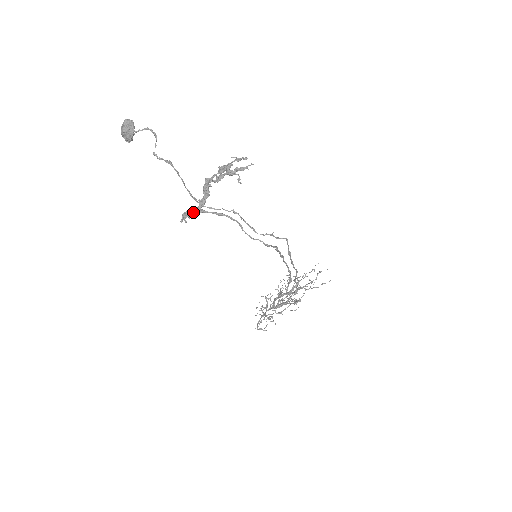
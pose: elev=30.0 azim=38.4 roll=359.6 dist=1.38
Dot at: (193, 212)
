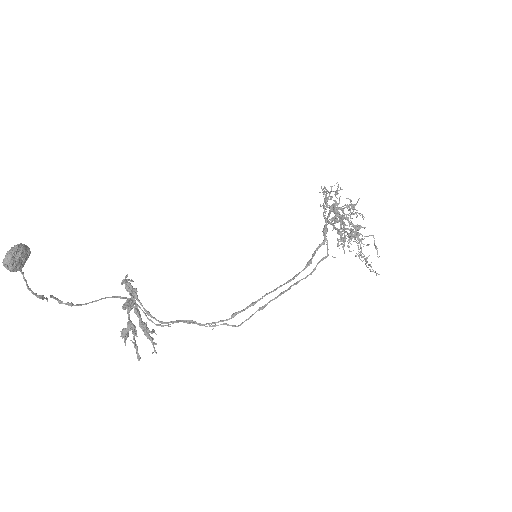
Dot at: occluded
